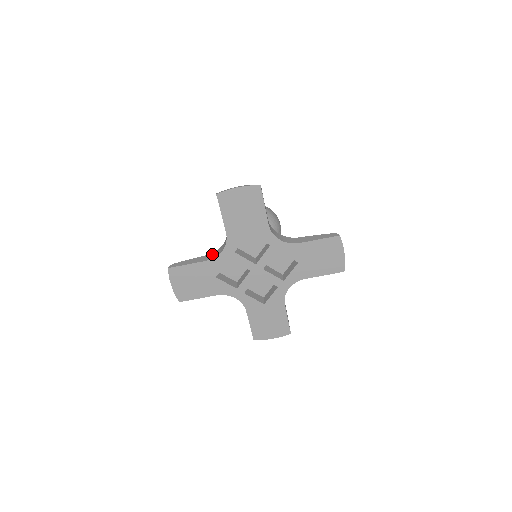
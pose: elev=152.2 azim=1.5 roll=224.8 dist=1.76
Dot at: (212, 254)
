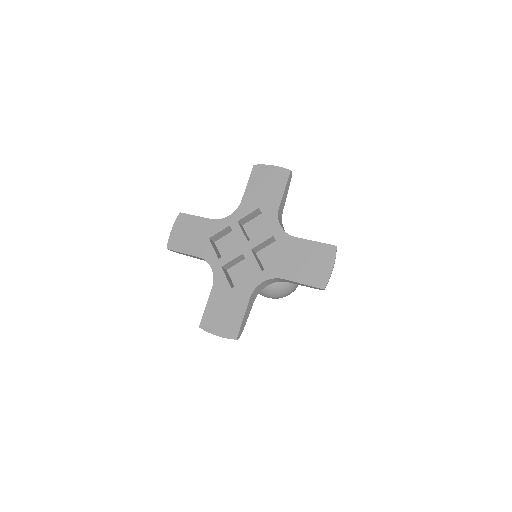
Dot at: occluded
